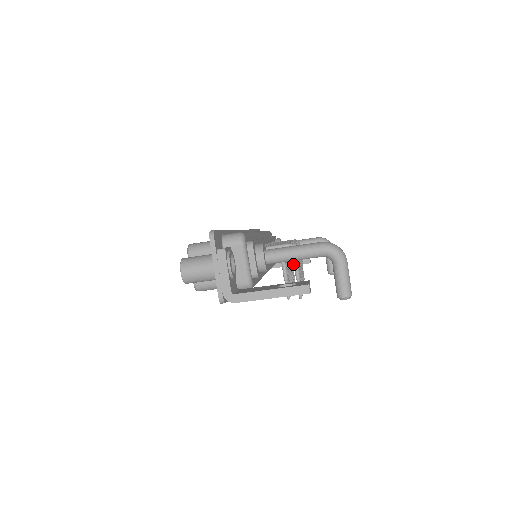
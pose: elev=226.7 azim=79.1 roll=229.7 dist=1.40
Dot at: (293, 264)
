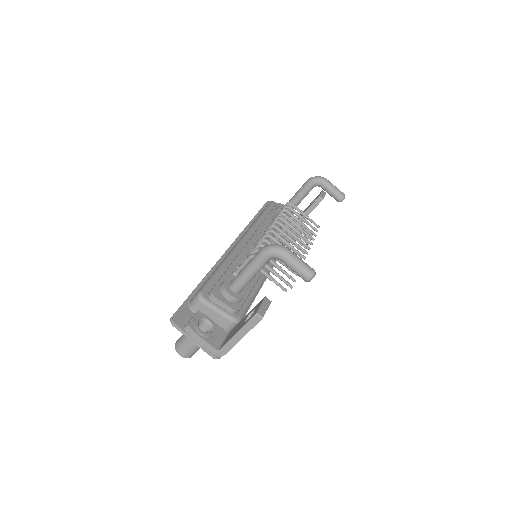
Dot at: (311, 210)
